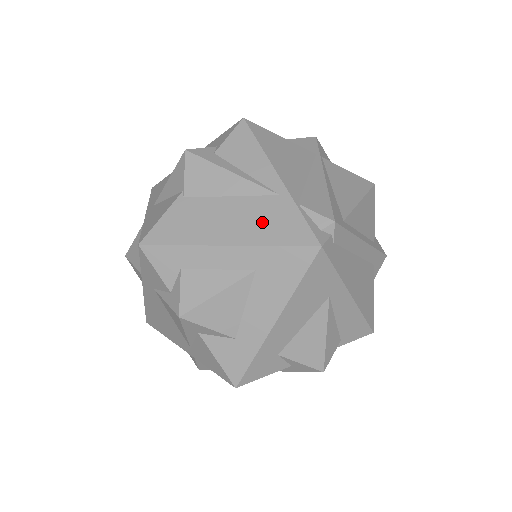
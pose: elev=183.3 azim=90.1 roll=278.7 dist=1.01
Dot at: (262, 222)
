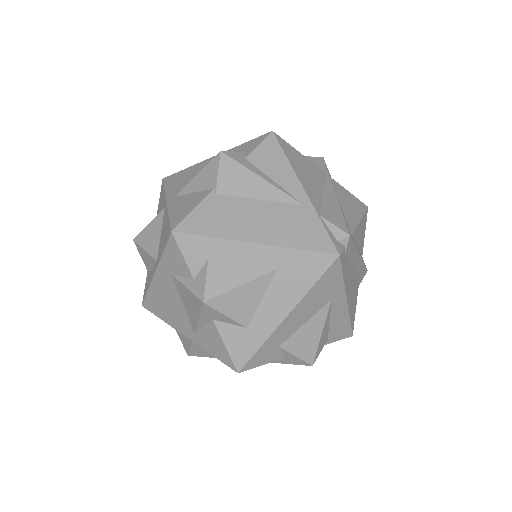
Dot at: (288, 227)
